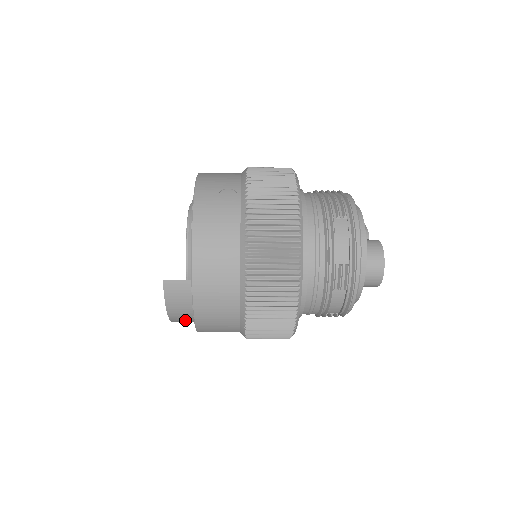
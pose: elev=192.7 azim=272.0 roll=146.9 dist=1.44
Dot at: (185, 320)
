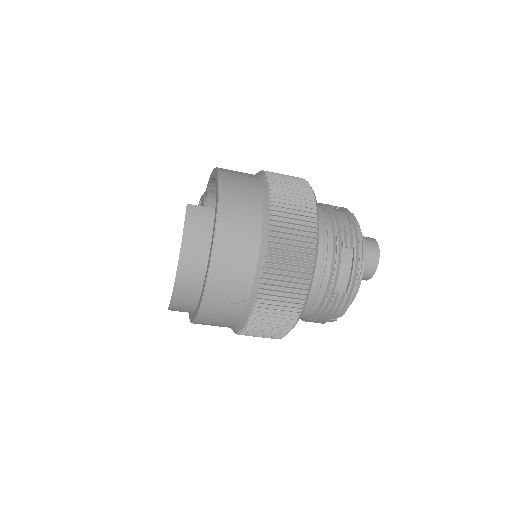
Dot at: (193, 272)
